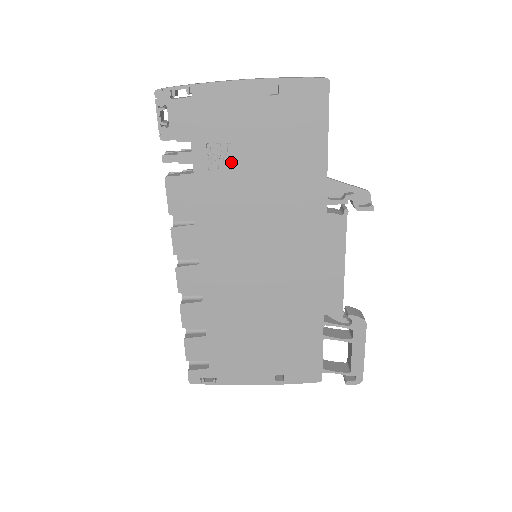
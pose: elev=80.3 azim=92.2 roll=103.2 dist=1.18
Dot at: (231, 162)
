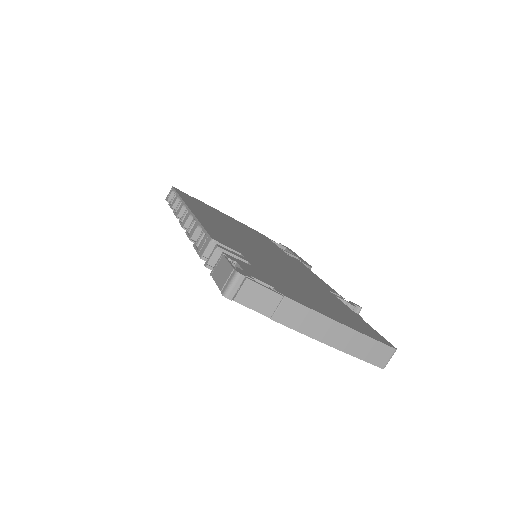
Dot at: occluded
